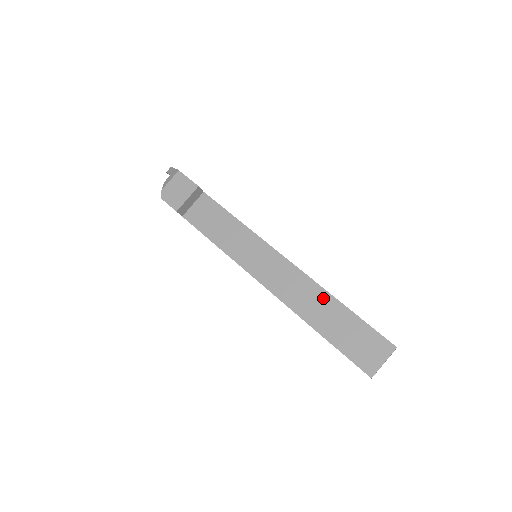
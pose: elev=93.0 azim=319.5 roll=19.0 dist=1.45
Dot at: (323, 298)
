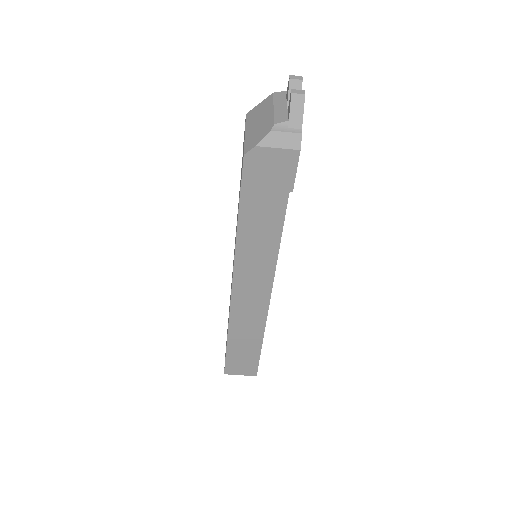
Dot at: (257, 332)
